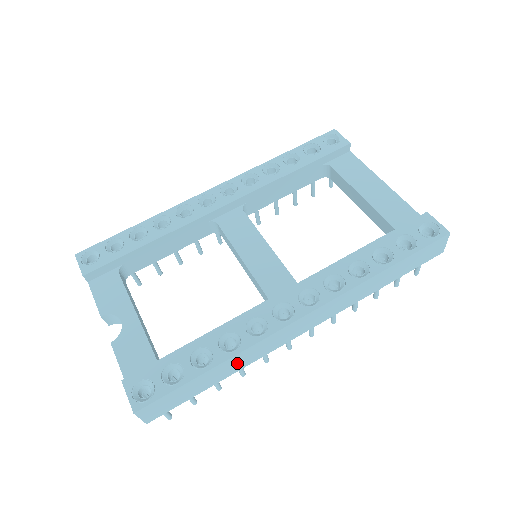
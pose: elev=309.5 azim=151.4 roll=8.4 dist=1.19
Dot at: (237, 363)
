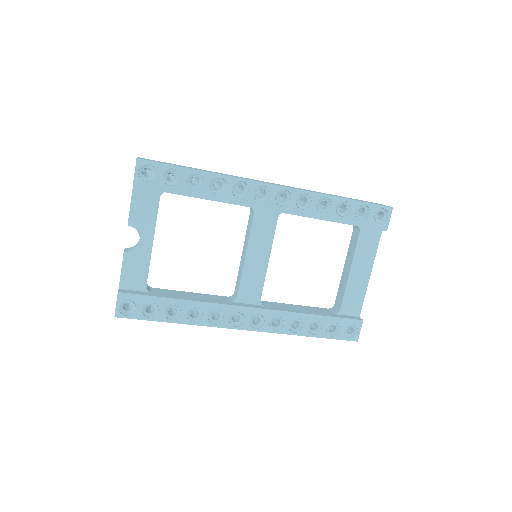
Dot at: occluded
